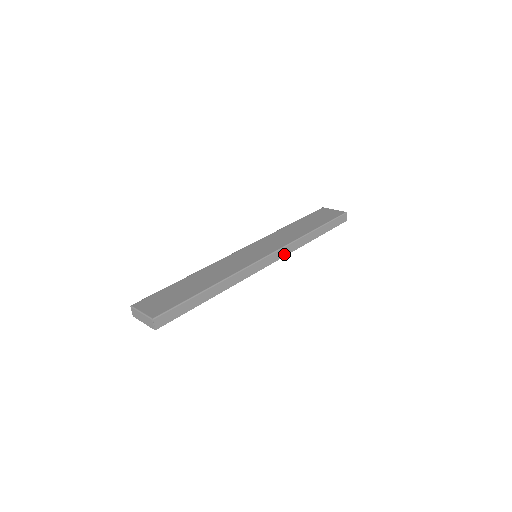
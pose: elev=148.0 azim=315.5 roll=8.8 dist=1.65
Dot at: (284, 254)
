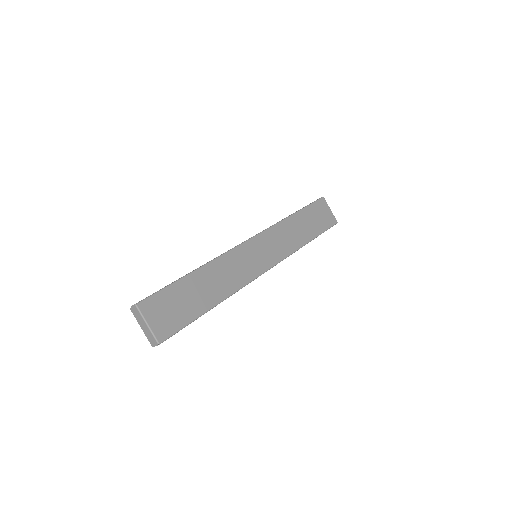
Dot at: occluded
